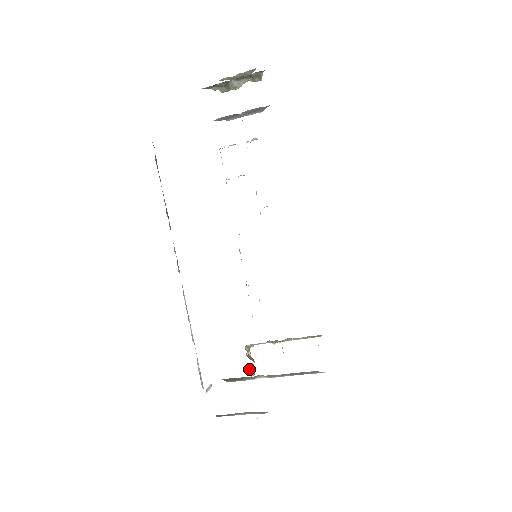
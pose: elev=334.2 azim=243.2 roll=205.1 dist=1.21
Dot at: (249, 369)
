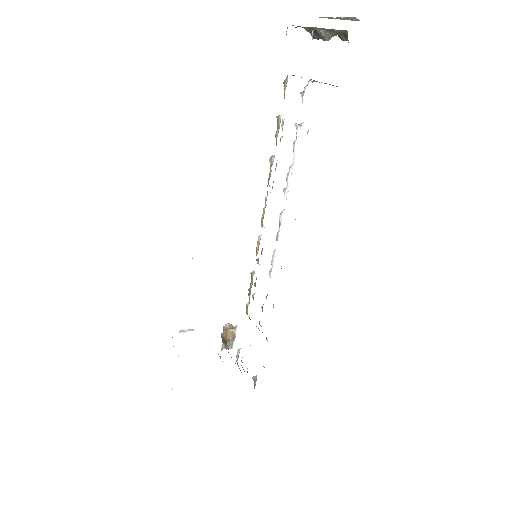
Dot at: occluded
